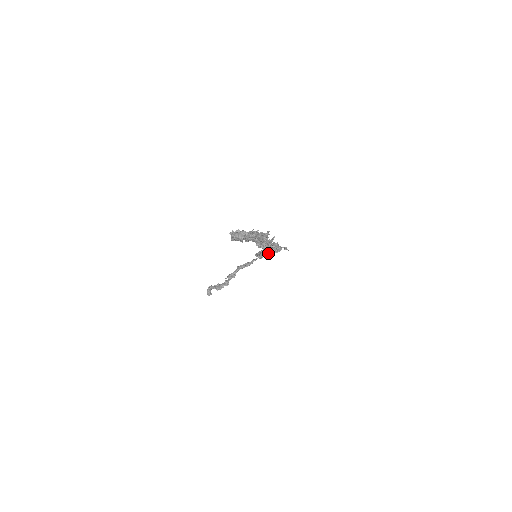
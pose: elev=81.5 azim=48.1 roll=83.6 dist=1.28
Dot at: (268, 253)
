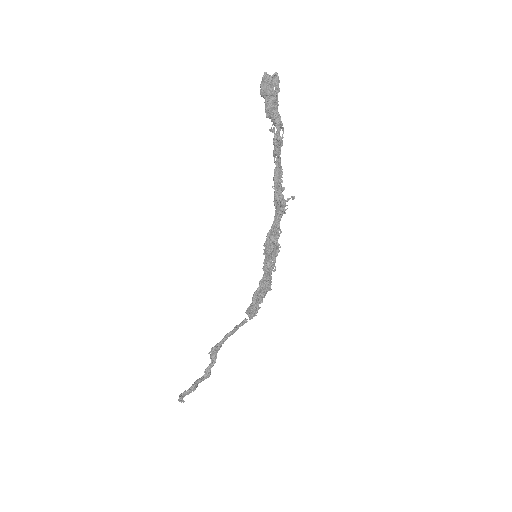
Dot at: (270, 243)
